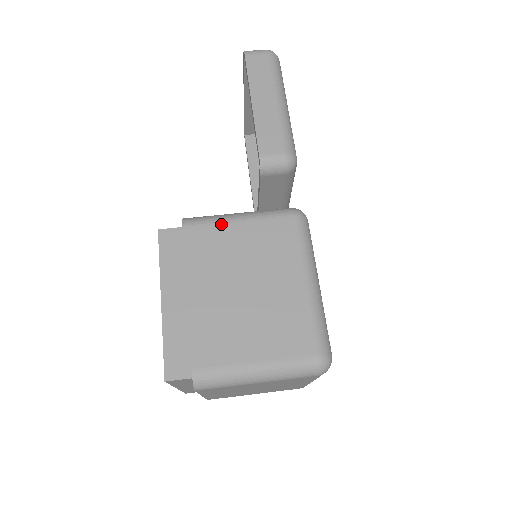
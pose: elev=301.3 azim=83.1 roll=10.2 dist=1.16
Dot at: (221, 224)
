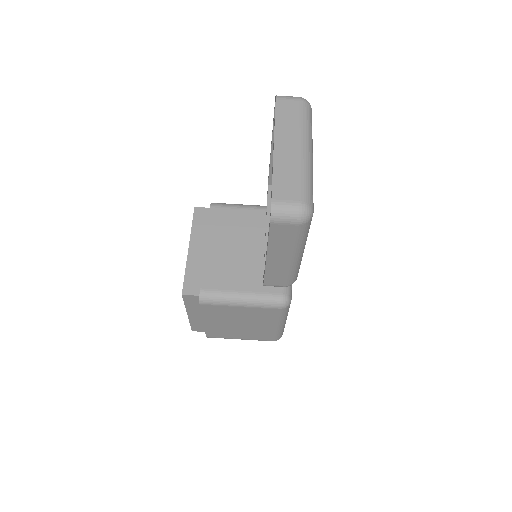
Dot at: (227, 306)
